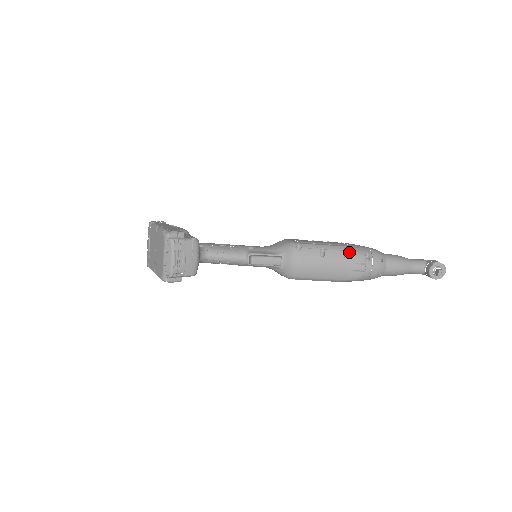
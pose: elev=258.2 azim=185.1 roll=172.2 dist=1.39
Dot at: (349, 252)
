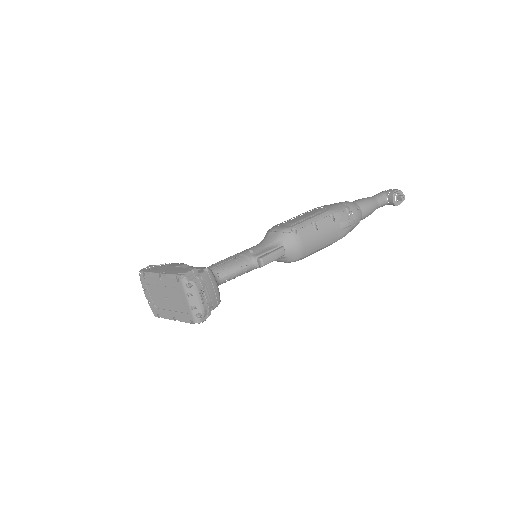
Dot at: (333, 215)
